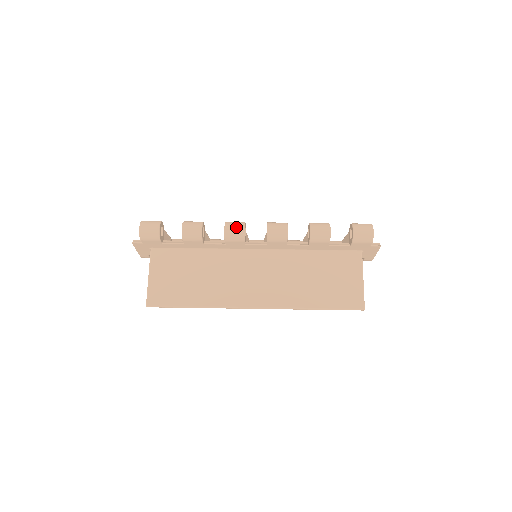
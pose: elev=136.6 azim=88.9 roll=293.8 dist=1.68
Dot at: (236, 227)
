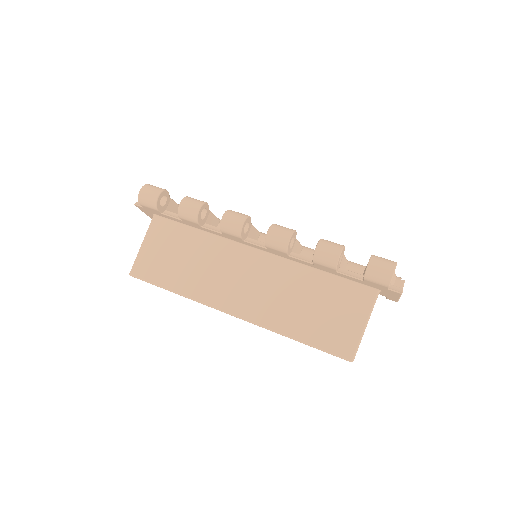
Dot at: (234, 220)
